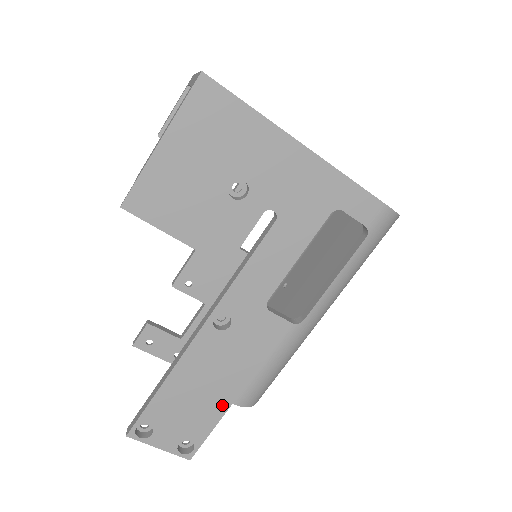
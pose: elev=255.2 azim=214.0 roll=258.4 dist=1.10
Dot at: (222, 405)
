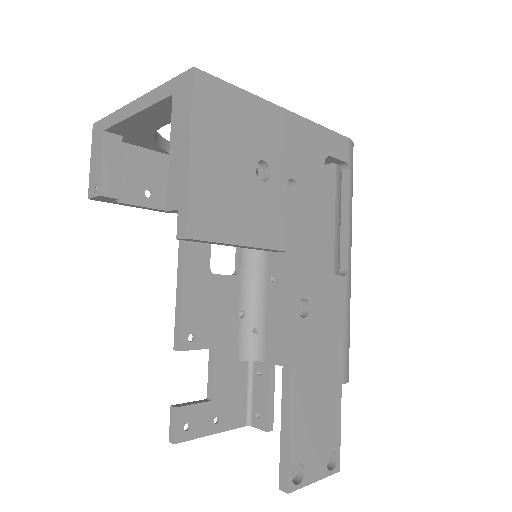
Dot at: (336, 392)
